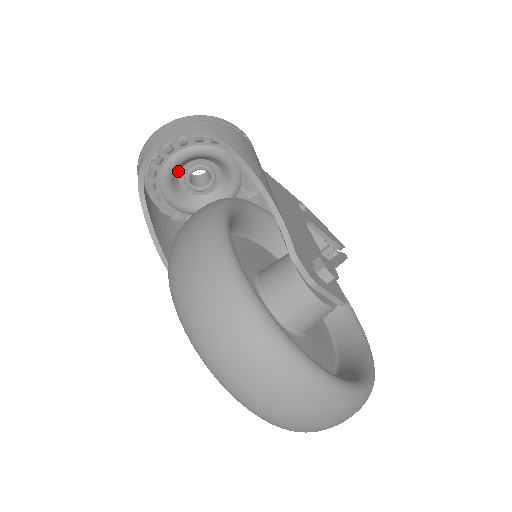
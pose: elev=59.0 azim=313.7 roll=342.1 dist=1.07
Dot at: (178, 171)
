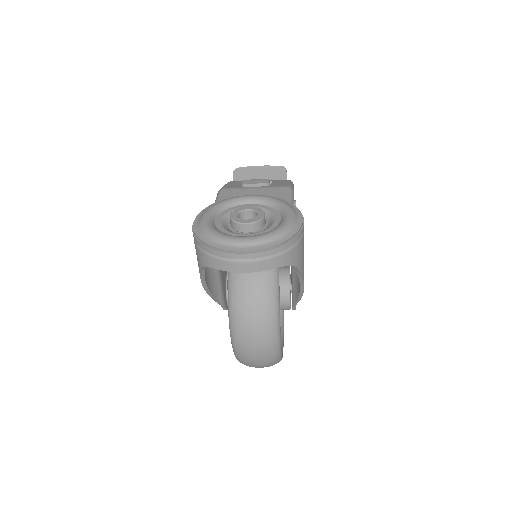
Dot at: occluded
